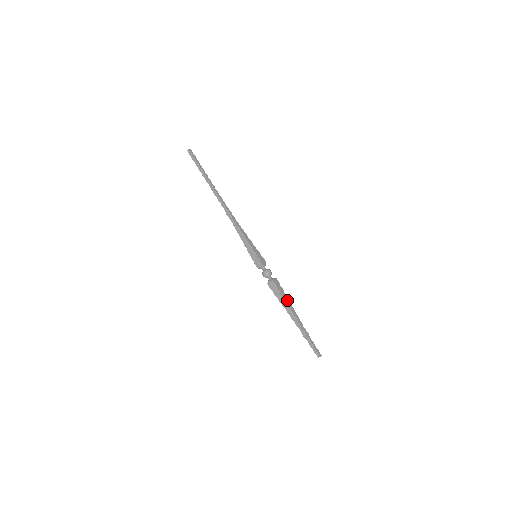
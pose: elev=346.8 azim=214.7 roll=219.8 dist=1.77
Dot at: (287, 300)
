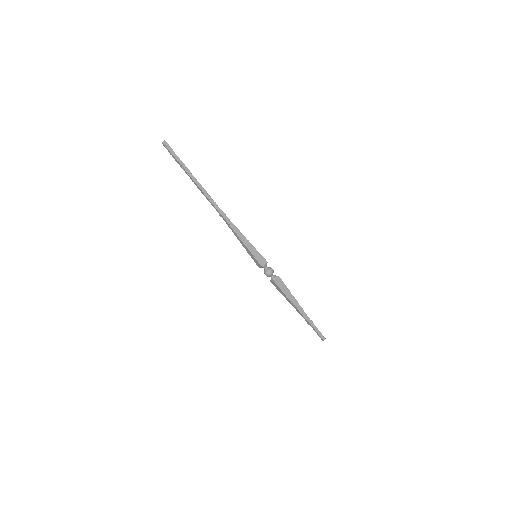
Dot at: (290, 296)
